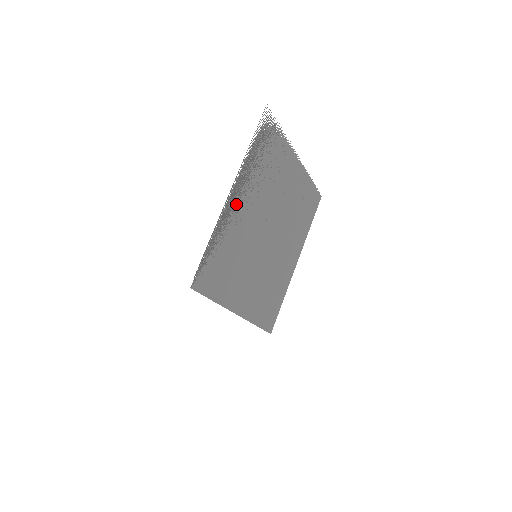
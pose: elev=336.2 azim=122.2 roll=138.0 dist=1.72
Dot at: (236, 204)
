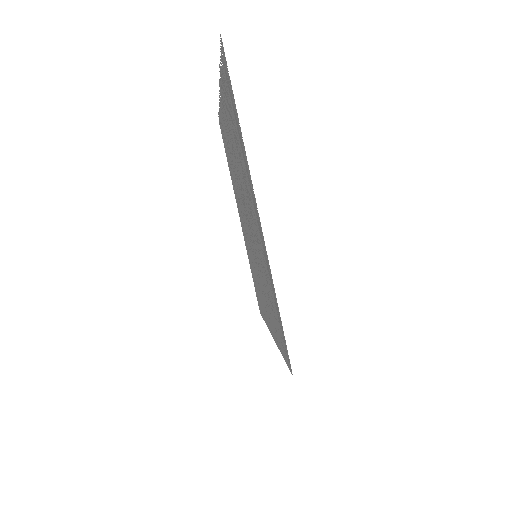
Dot at: (256, 221)
